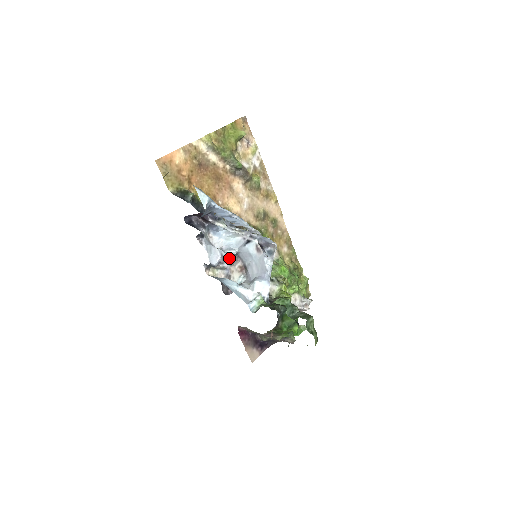
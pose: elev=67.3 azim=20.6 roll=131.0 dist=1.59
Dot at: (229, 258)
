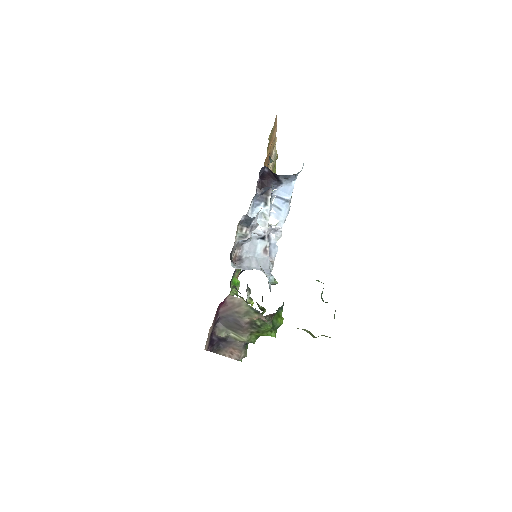
Dot at: occluded
